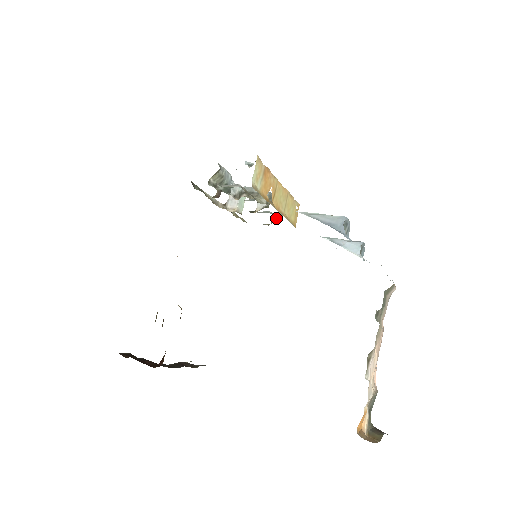
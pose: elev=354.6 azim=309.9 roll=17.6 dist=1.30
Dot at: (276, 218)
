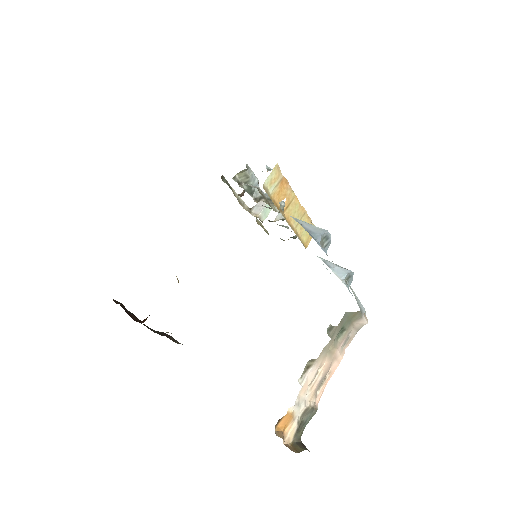
Dot at: (293, 236)
